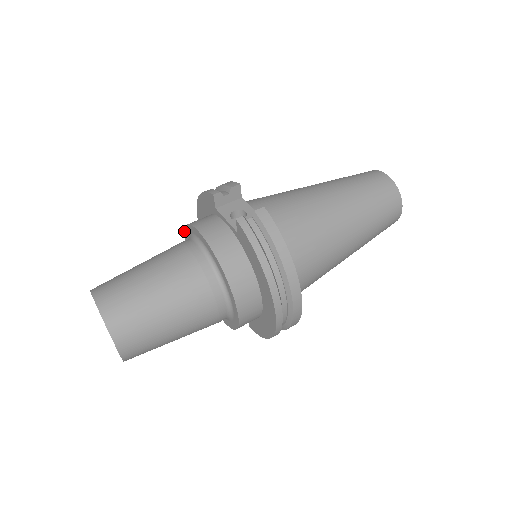
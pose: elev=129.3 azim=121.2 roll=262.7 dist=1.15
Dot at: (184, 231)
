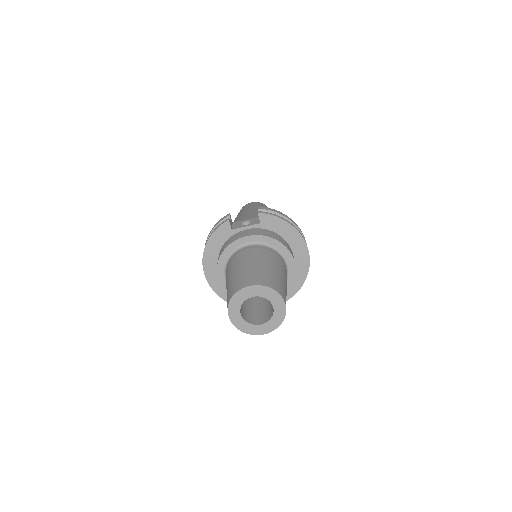
Dot at: (217, 265)
